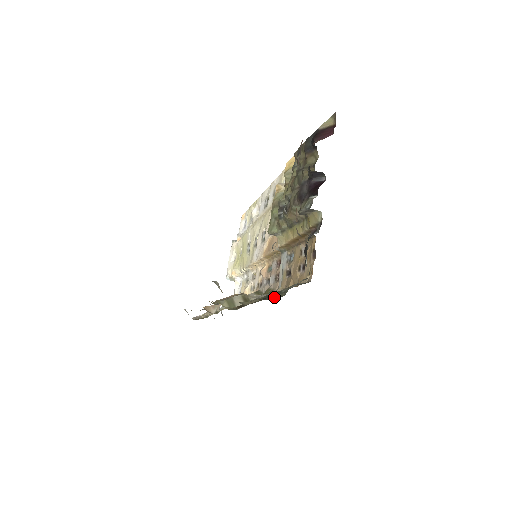
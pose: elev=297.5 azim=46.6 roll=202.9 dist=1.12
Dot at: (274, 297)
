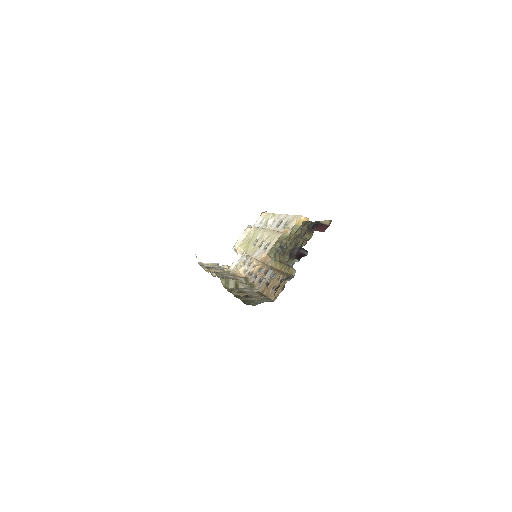
Dot at: (250, 303)
